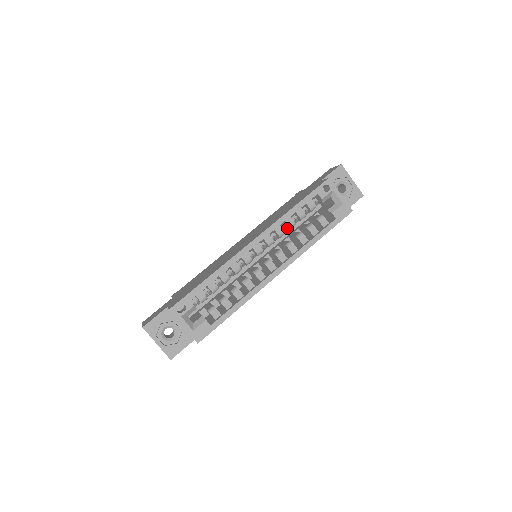
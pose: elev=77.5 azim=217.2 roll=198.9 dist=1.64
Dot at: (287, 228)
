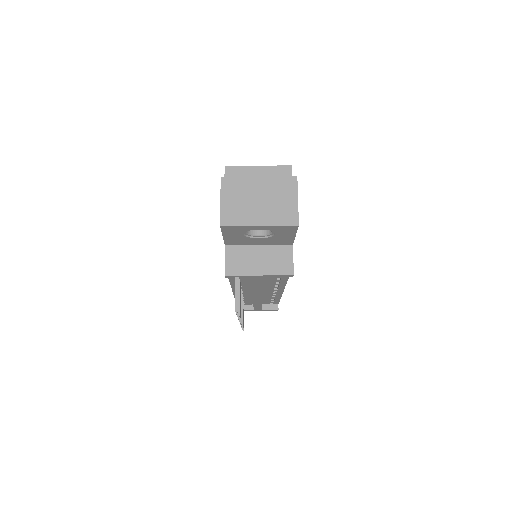
Dot at: occluded
